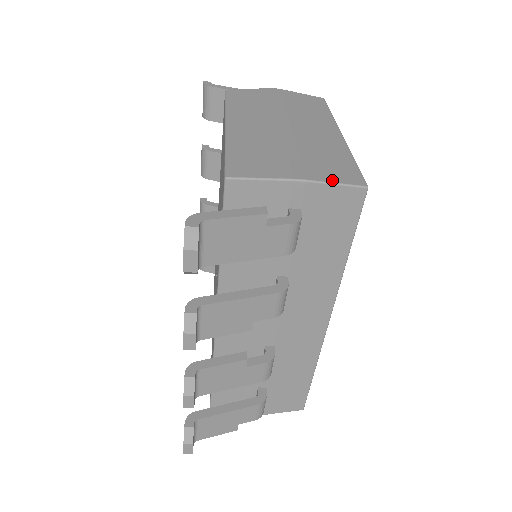
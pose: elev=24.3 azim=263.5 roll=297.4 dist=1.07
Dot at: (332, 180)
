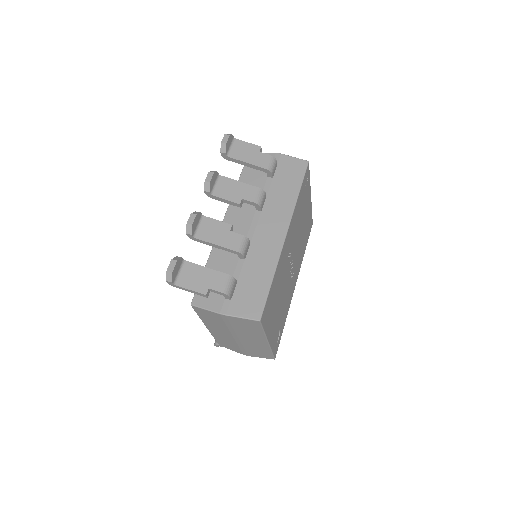
Dot at: (259, 357)
